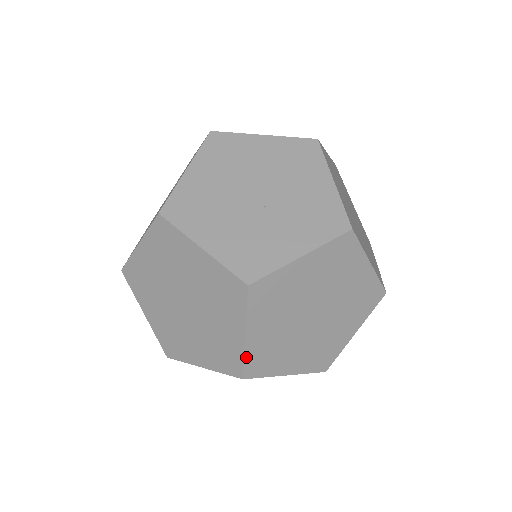
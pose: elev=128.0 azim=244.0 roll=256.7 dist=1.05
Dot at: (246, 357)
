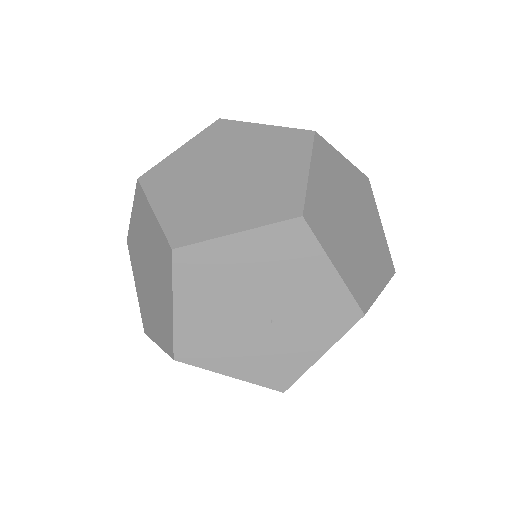
Dot at: occluded
